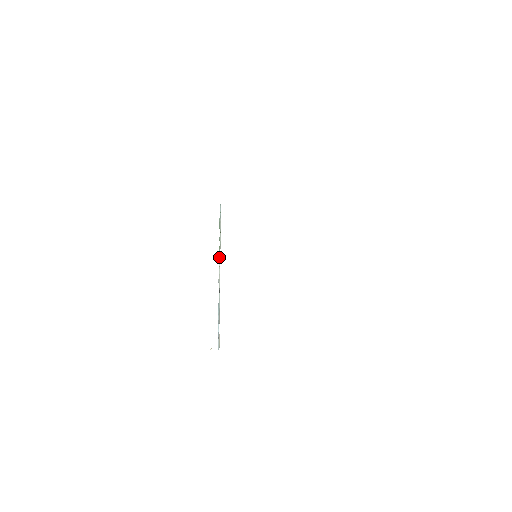
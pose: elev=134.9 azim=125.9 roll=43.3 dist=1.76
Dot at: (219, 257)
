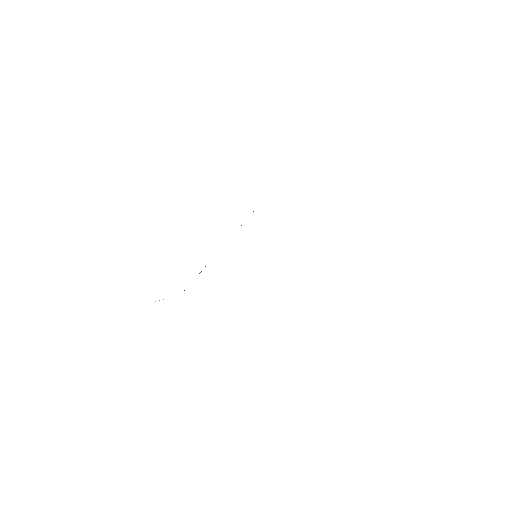
Dot at: occluded
